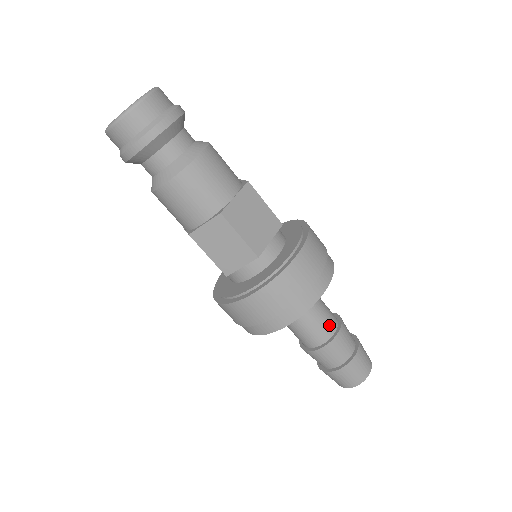
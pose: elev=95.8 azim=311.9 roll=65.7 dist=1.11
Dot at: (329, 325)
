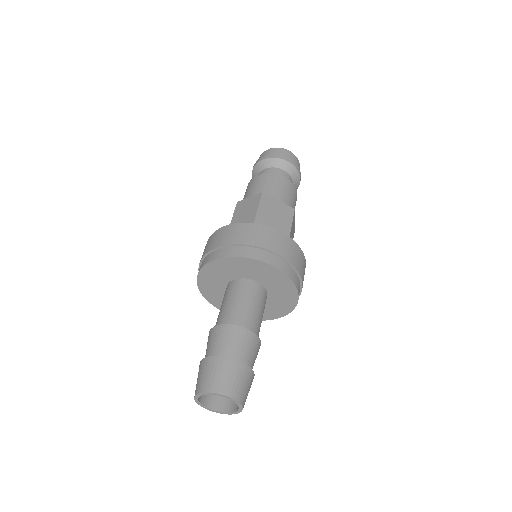
Dot at: (245, 320)
